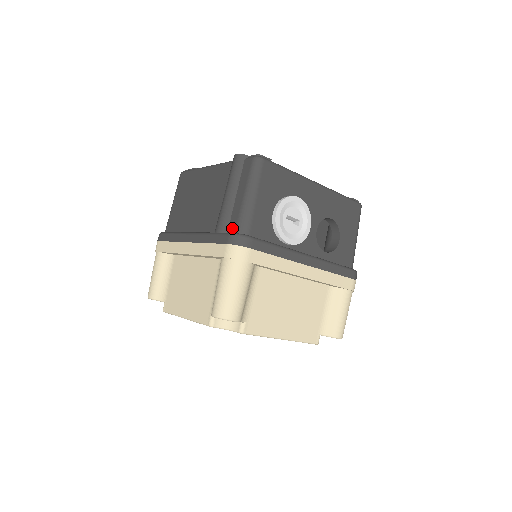
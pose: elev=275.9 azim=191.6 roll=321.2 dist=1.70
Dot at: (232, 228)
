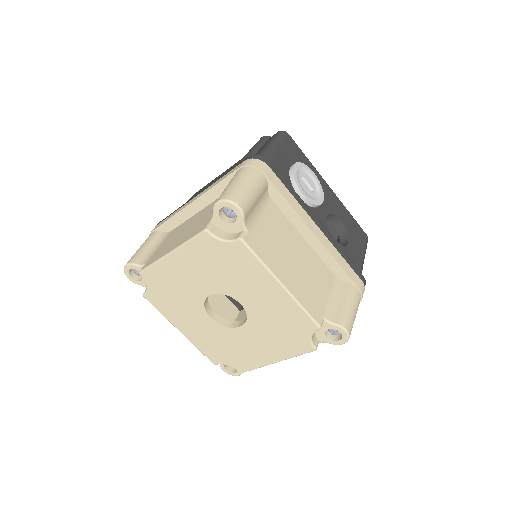
Dot at: occluded
